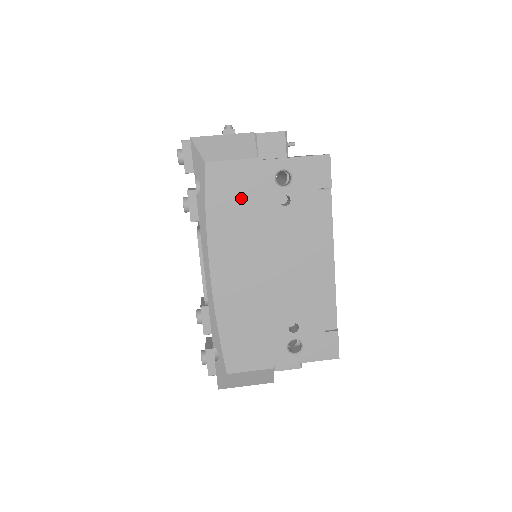
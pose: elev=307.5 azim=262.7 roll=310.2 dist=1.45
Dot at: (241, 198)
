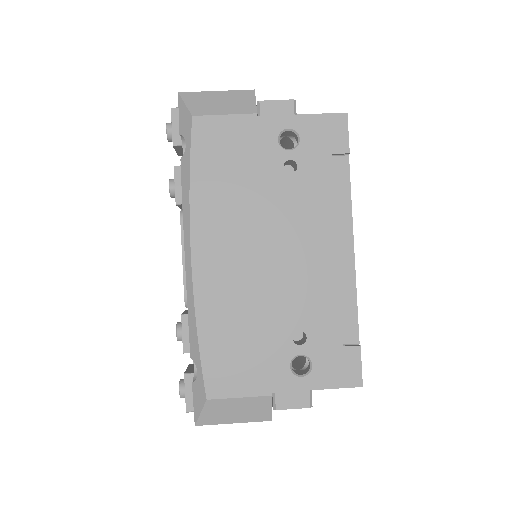
Dot at: (235, 161)
